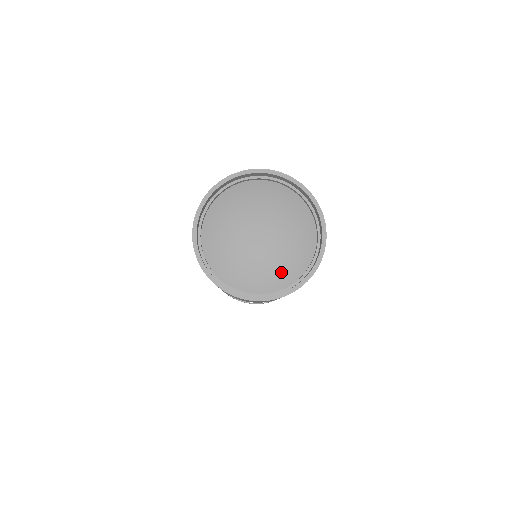
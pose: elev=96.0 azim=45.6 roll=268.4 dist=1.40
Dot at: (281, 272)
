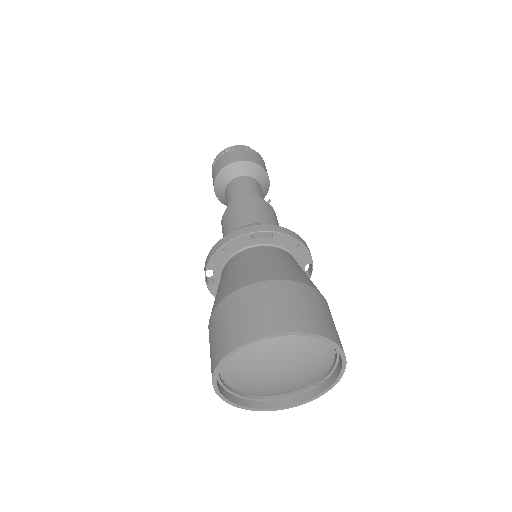
Dot at: (296, 387)
